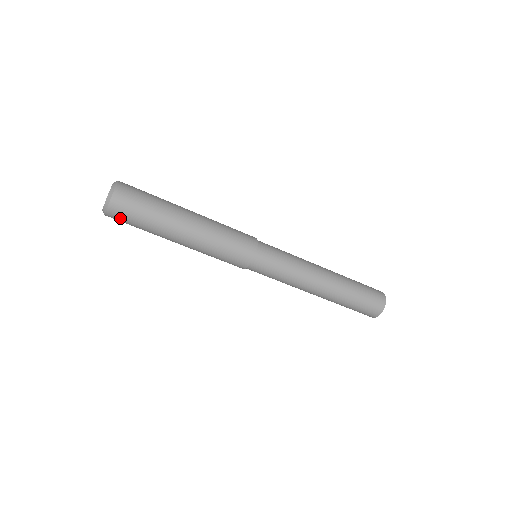
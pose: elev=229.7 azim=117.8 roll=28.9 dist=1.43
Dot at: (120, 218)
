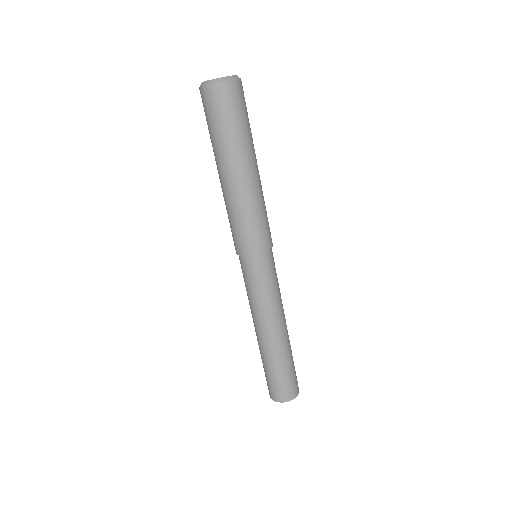
Dot at: (235, 98)
